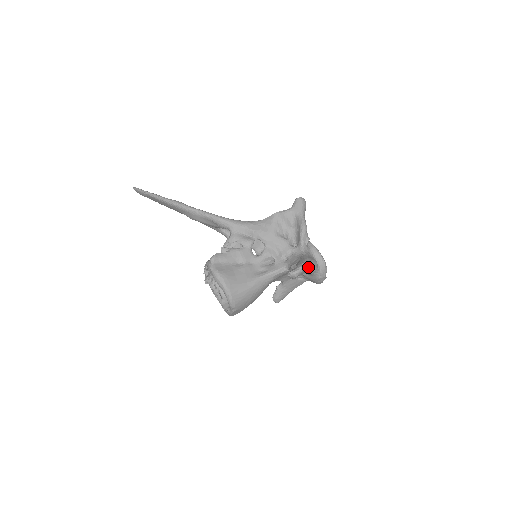
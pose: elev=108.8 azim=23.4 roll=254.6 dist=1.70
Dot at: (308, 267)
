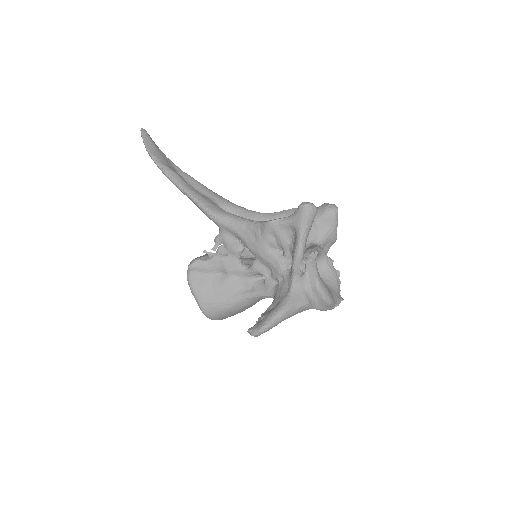
Dot at: (281, 321)
